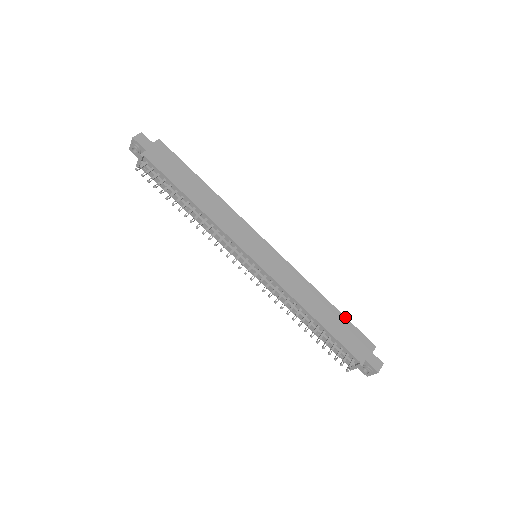
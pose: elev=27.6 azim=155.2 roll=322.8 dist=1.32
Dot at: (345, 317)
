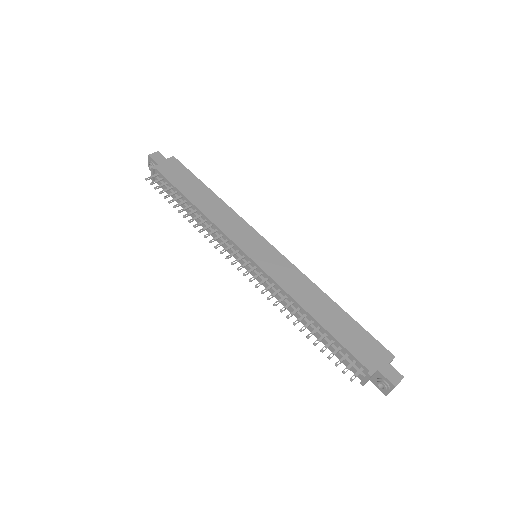
Dot at: (355, 321)
